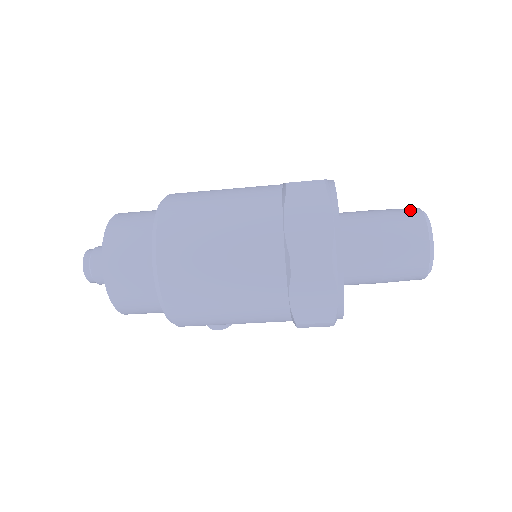
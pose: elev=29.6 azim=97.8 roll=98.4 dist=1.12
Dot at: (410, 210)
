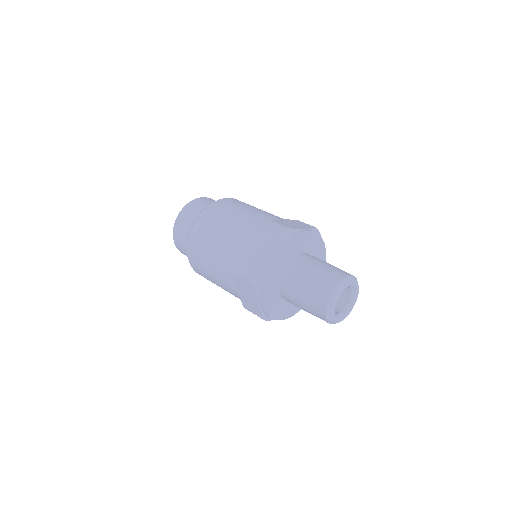
Dot at: (323, 294)
